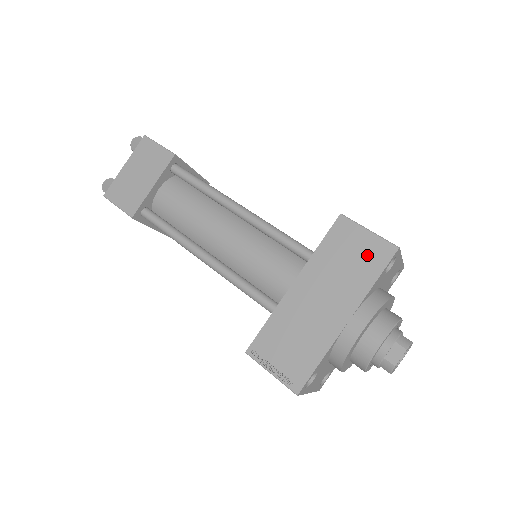
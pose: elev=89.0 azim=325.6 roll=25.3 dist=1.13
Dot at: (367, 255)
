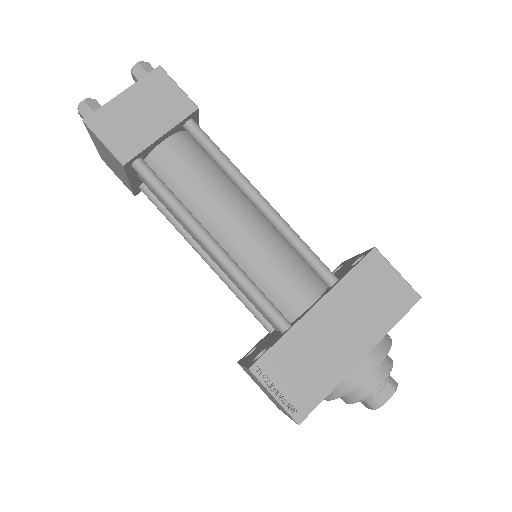
Dot at: (392, 296)
